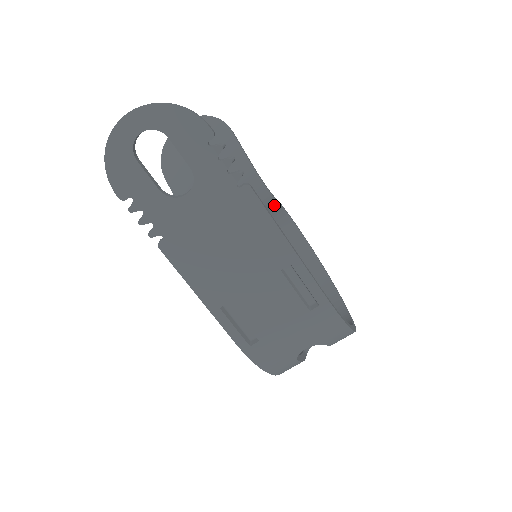
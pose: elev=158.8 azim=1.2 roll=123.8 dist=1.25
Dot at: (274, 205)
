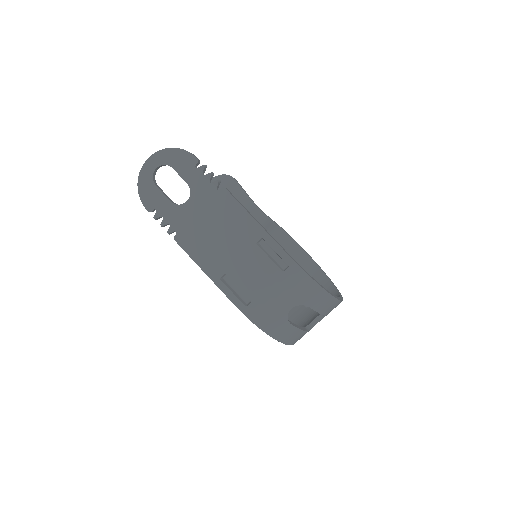
Dot at: (271, 225)
